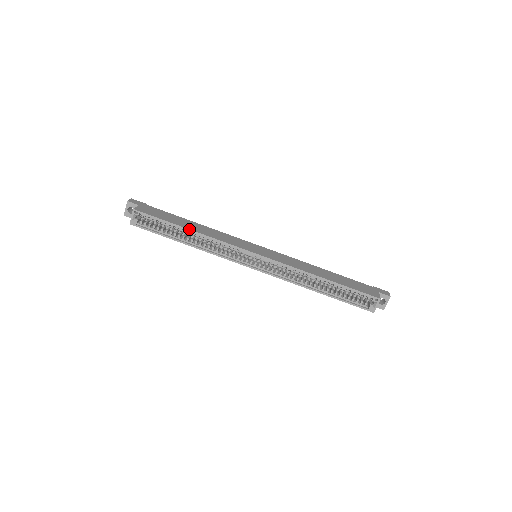
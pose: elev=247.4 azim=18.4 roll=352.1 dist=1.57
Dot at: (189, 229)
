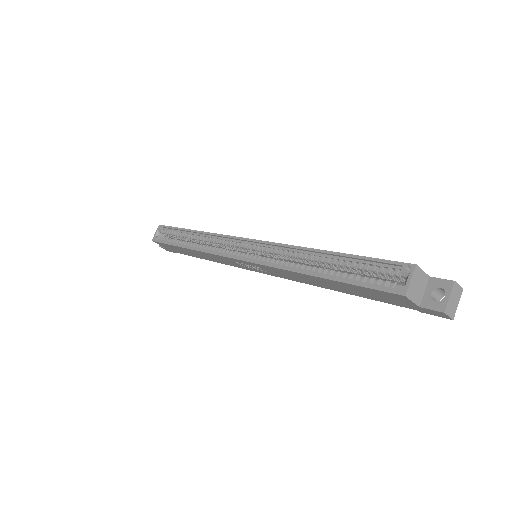
Dot at: (193, 230)
